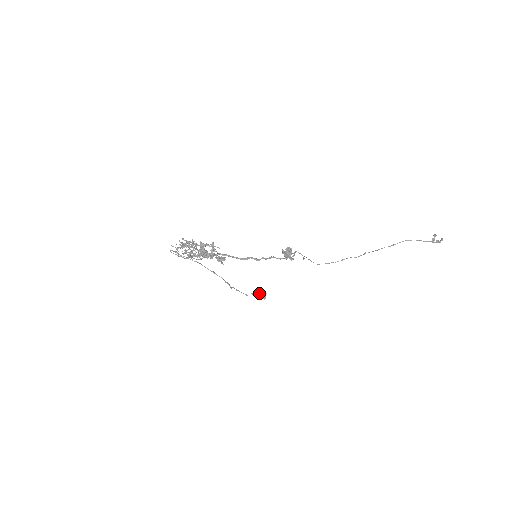
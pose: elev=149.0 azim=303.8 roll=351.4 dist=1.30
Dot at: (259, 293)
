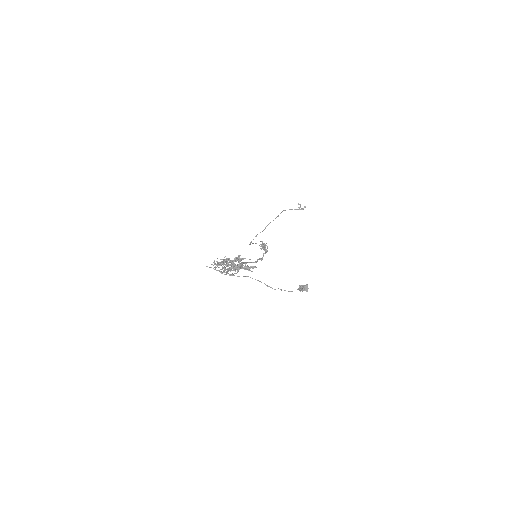
Dot at: (305, 288)
